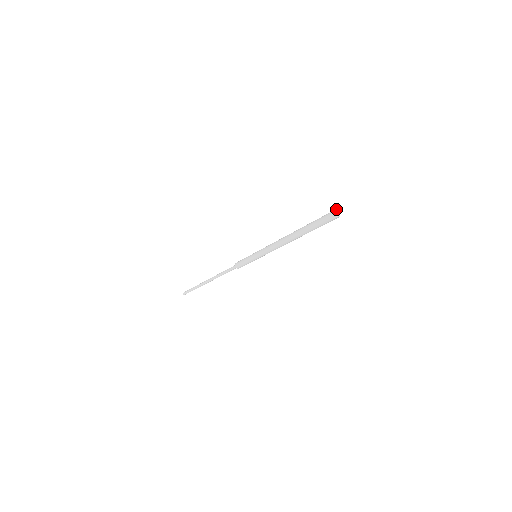
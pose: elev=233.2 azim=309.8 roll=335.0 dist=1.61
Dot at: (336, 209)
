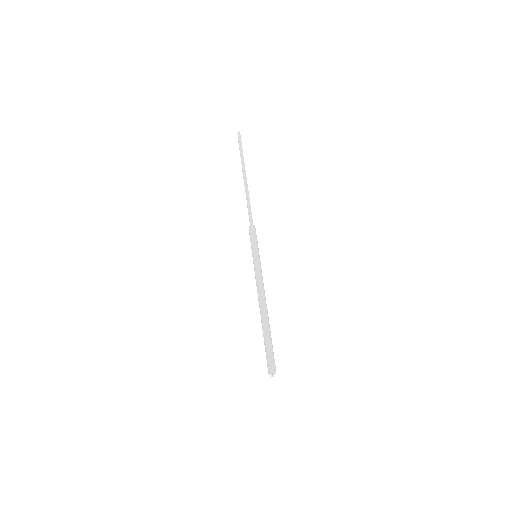
Dot at: occluded
